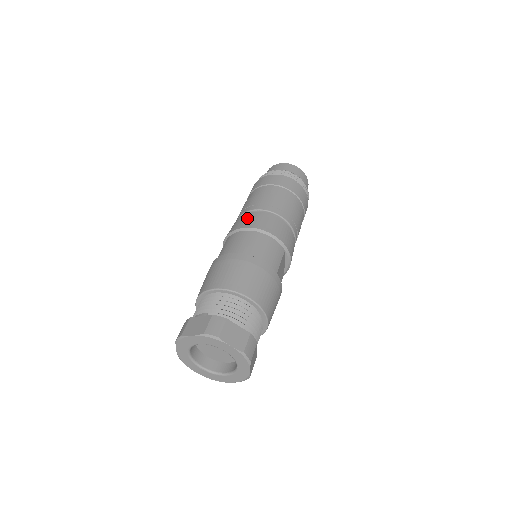
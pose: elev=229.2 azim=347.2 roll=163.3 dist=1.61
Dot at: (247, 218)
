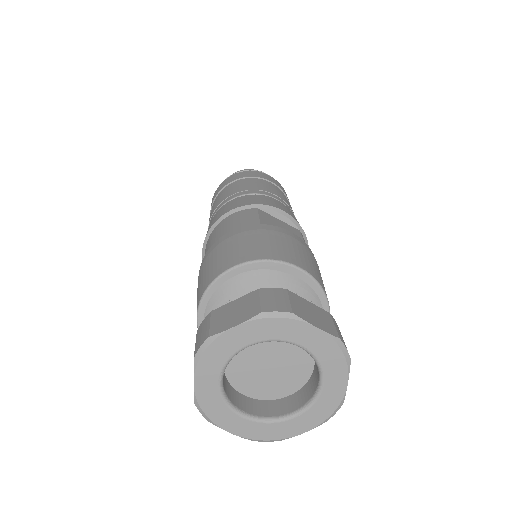
Dot at: occluded
